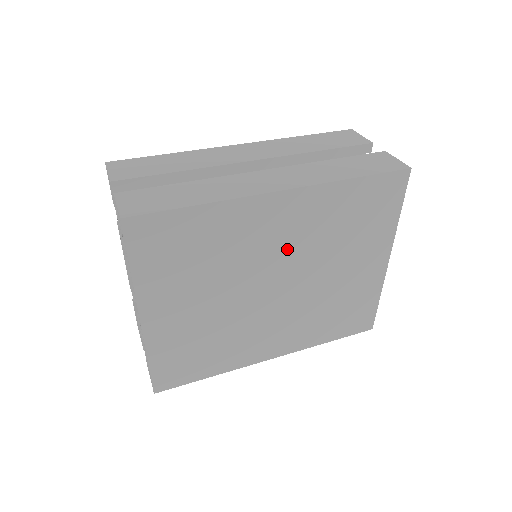
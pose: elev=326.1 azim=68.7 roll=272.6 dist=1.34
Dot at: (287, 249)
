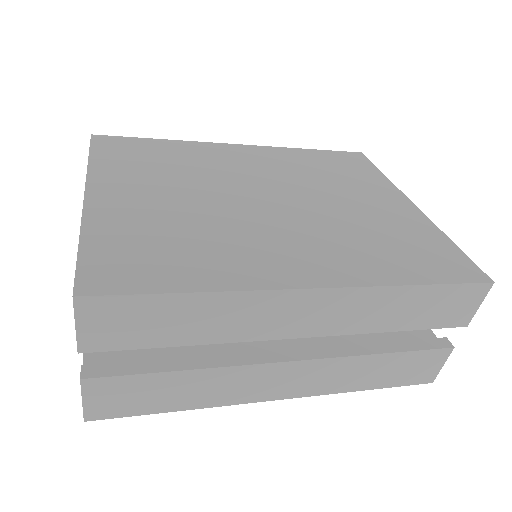
Dot at: (265, 175)
